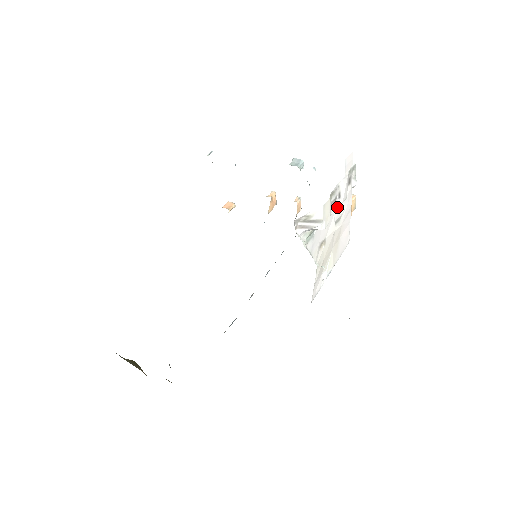
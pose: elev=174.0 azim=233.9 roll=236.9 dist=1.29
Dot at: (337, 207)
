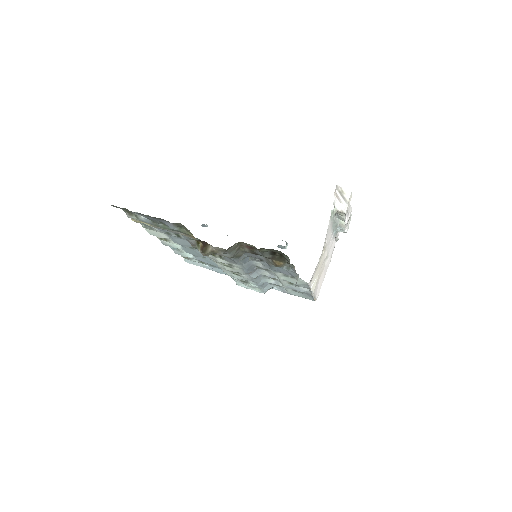
Dot at: (331, 242)
